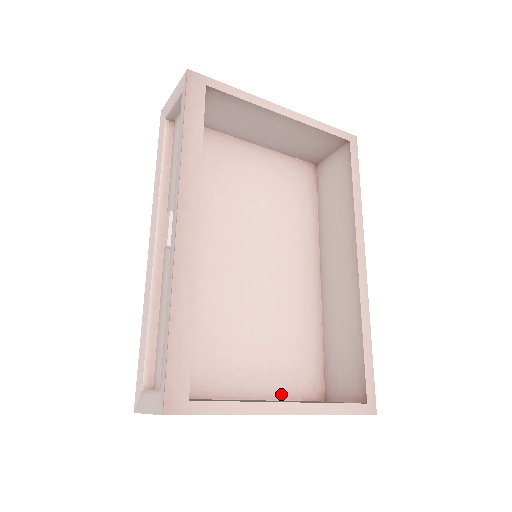
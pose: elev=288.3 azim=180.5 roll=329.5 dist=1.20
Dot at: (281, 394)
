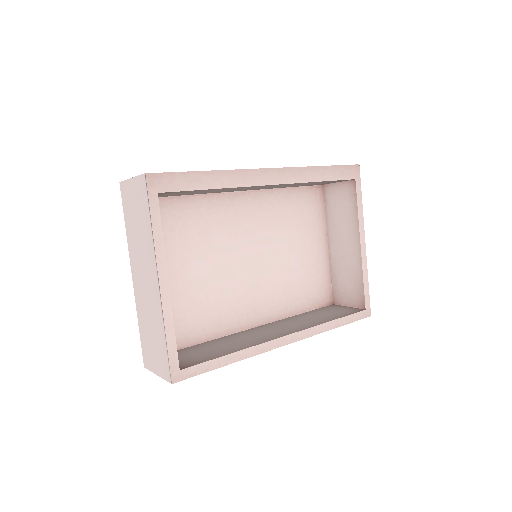
Dot at: occluded
